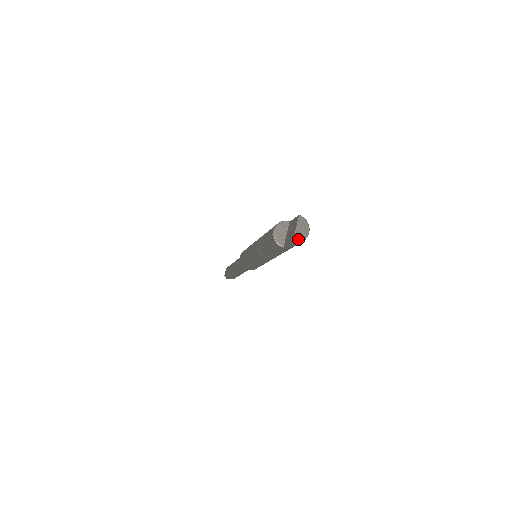
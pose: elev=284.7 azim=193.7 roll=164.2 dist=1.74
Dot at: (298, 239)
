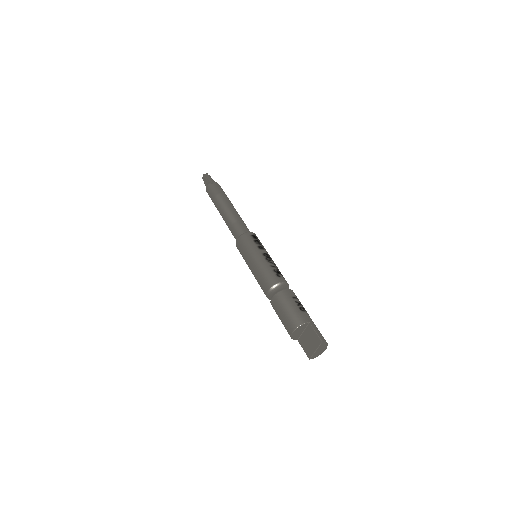
Dot at: (315, 357)
